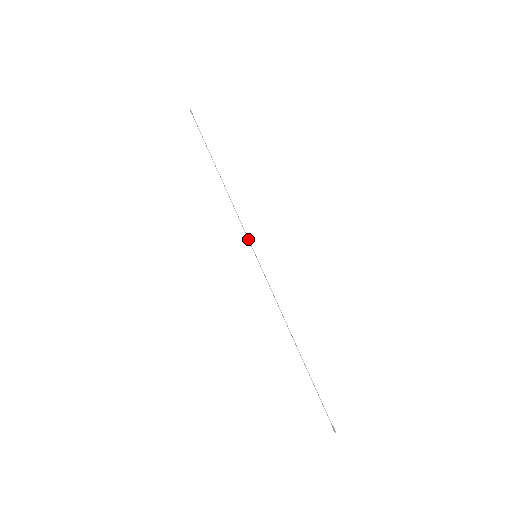
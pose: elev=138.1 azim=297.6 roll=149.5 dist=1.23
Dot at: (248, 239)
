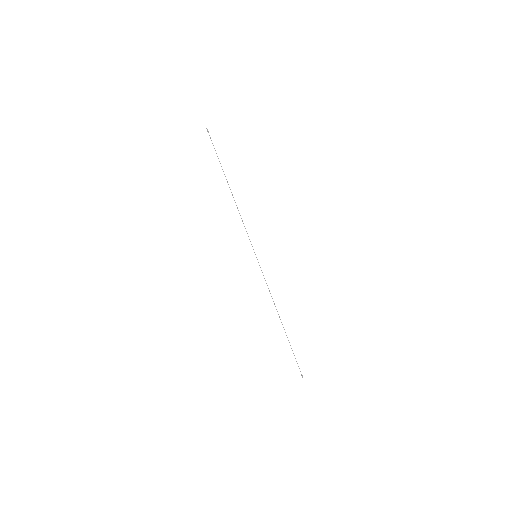
Dot at: occluded
